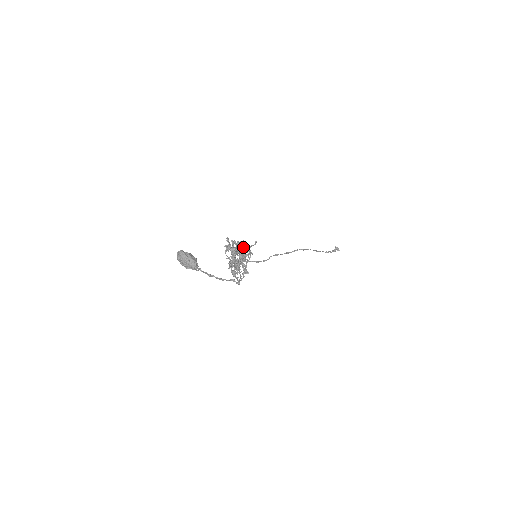
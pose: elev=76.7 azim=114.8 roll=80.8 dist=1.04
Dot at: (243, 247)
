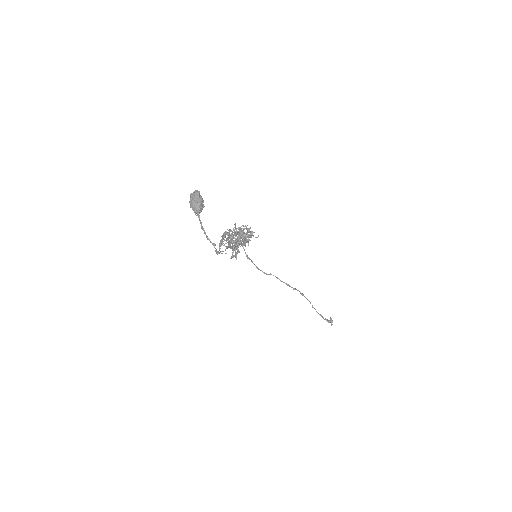
Dot at: (246, 232)
